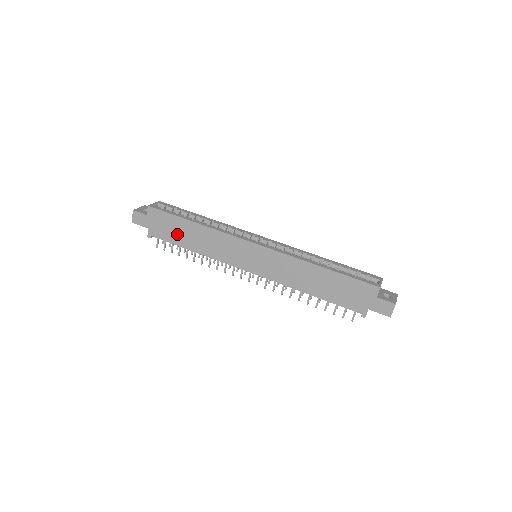
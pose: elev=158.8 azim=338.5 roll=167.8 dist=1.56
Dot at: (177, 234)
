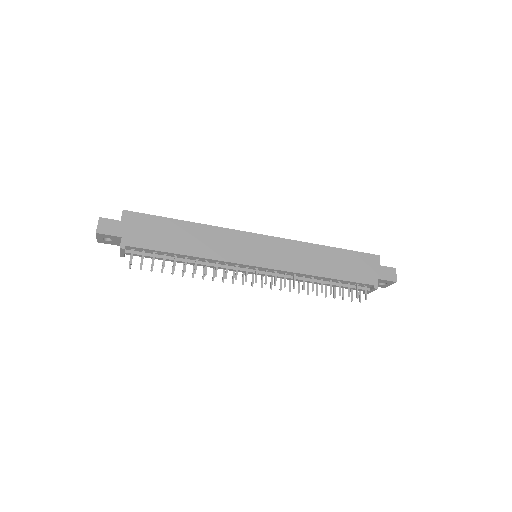
Dot at: (164, 238)
